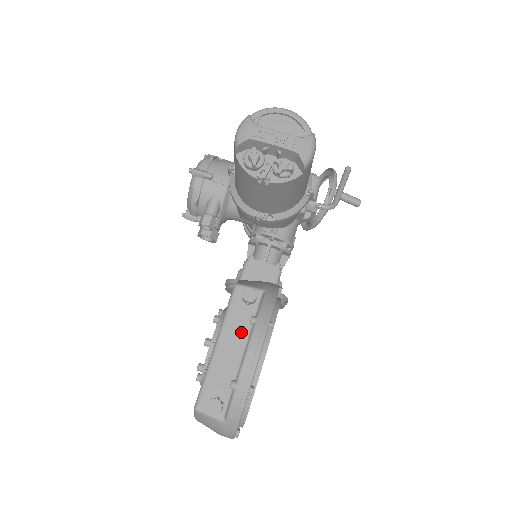
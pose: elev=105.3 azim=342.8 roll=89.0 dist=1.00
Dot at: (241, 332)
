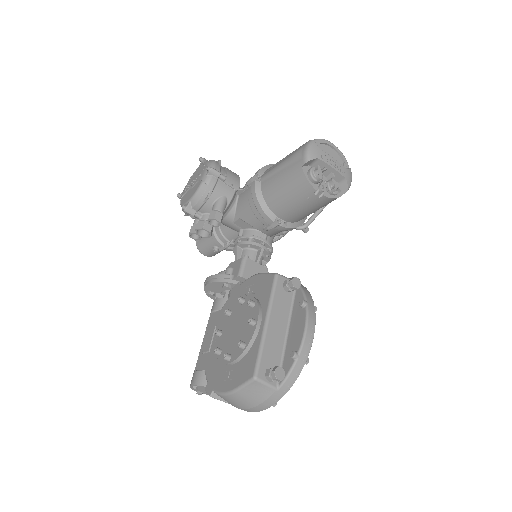
Dot at: (284, 314)
